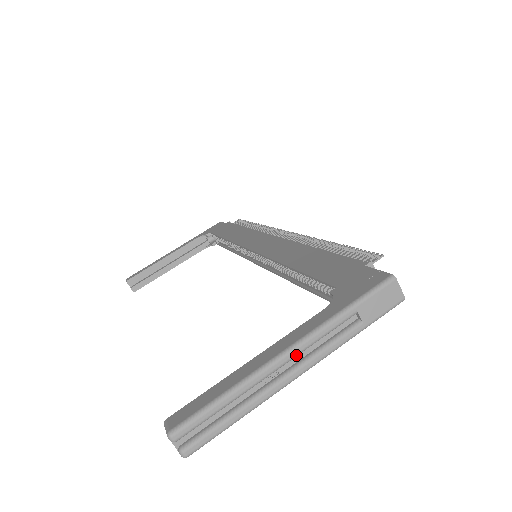
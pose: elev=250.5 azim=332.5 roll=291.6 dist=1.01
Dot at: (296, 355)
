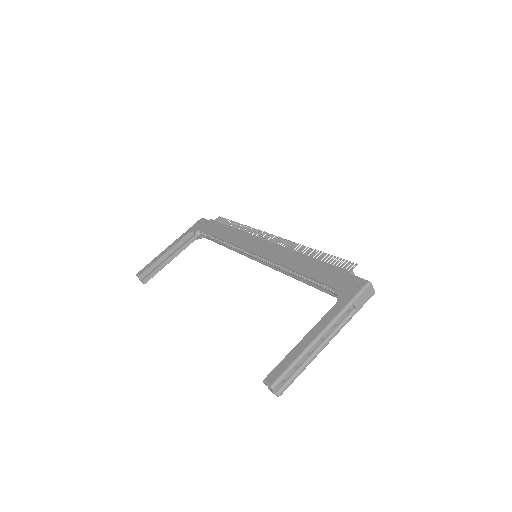
Dot at: (327, 334)
